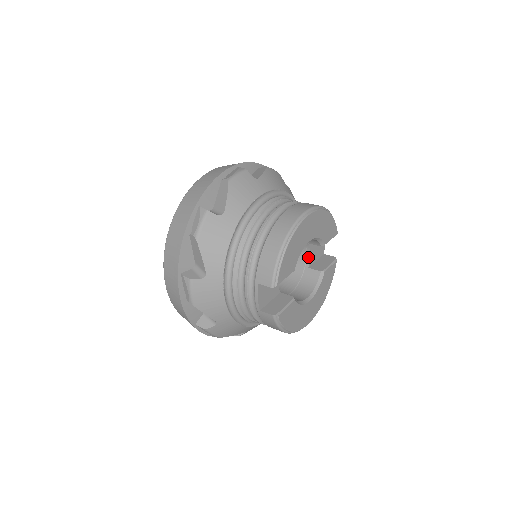
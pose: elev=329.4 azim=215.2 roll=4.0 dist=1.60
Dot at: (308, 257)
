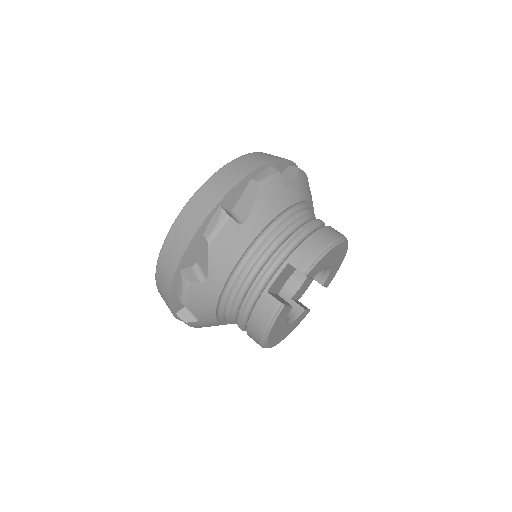
Dot at: (296, 289)
